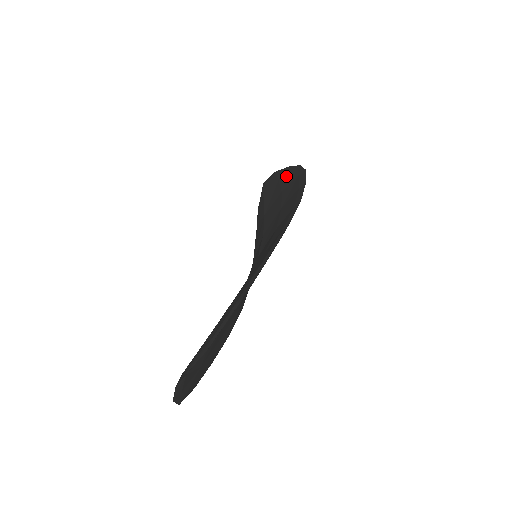
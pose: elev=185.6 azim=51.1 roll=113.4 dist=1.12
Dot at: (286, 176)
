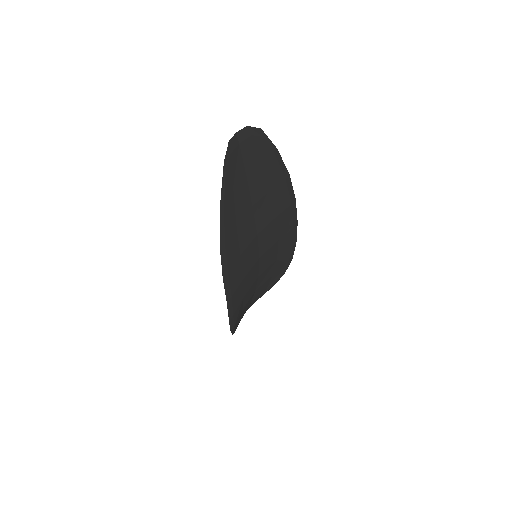
Dot at: occluded
